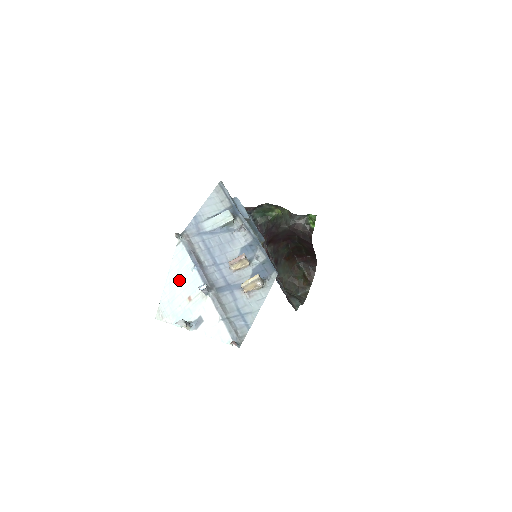
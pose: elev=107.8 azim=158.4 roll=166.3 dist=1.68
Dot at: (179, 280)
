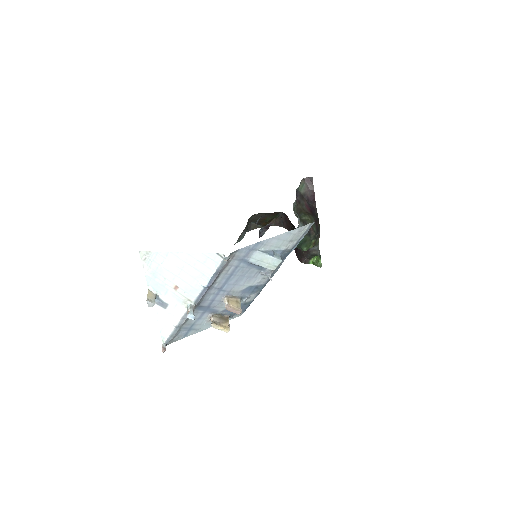
Dot at: (186, 269)
